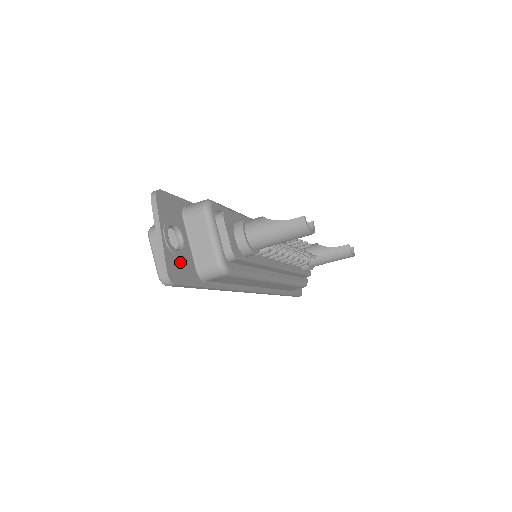
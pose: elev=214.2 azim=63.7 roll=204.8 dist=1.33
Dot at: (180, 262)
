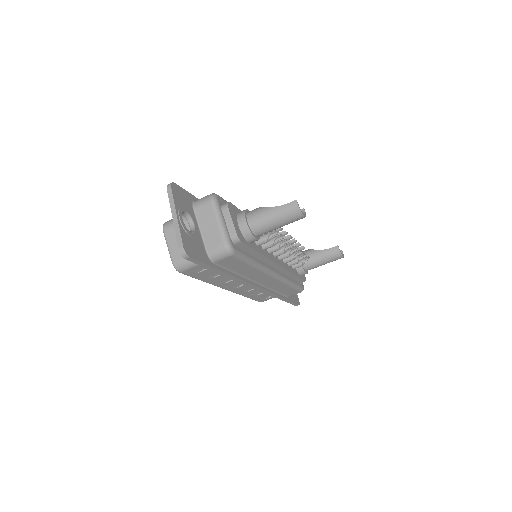
Dot at: (193, 241)
